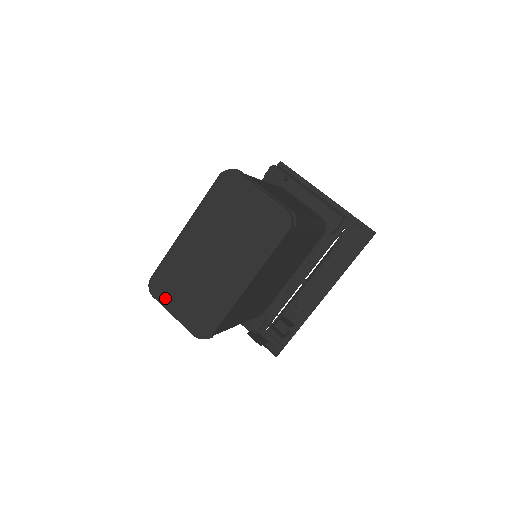
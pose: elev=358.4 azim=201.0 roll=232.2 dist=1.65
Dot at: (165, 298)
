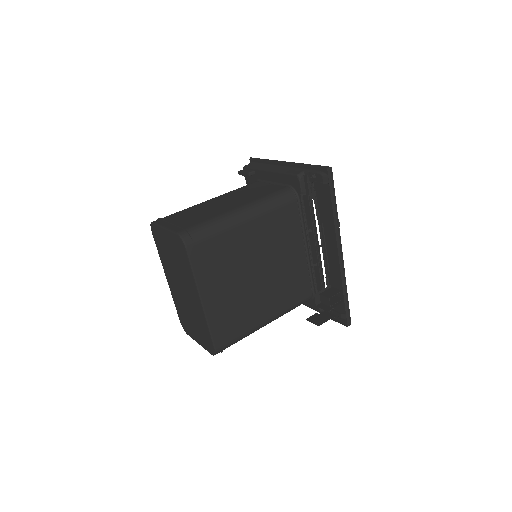
Dot at: (190, 333)
